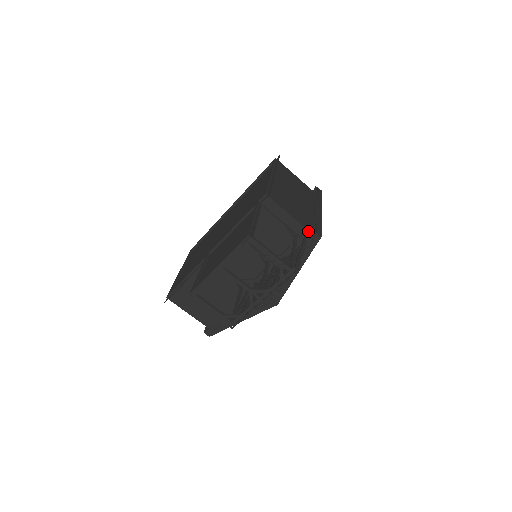
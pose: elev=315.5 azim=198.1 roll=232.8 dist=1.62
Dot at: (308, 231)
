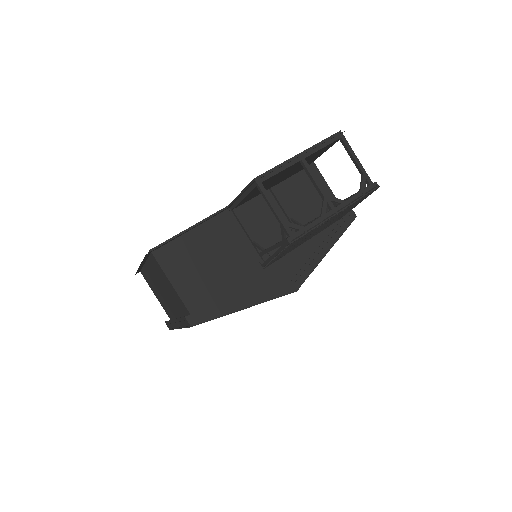
Dot at: occluded
